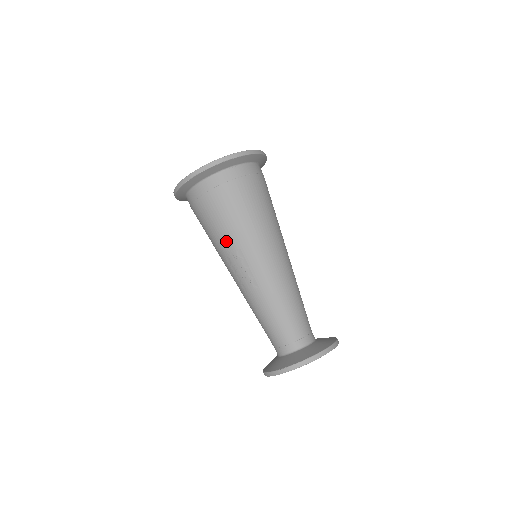
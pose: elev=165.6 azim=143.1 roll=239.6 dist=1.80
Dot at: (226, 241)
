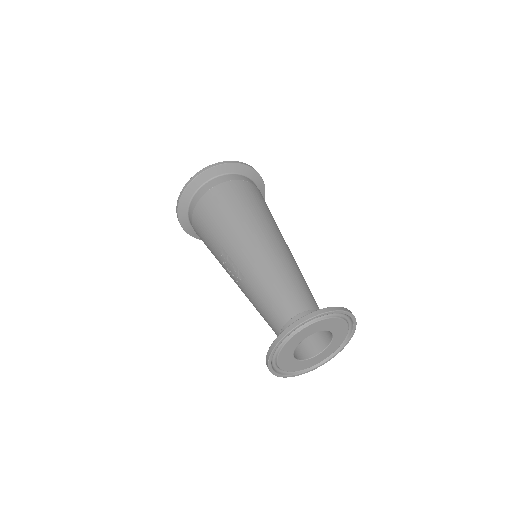
Dot at: (214, 247)
